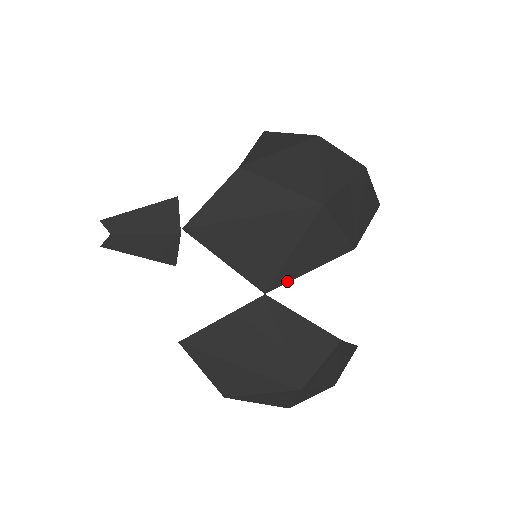
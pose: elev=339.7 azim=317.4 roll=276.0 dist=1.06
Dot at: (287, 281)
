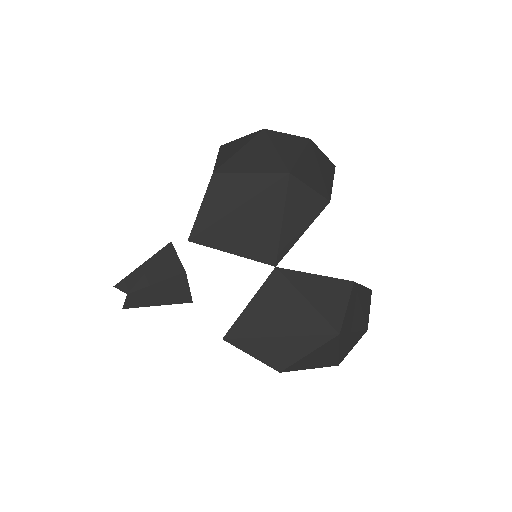
Dot at: (288, 249)
